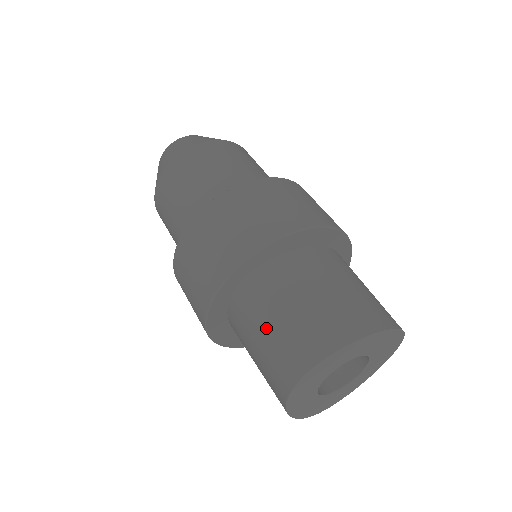
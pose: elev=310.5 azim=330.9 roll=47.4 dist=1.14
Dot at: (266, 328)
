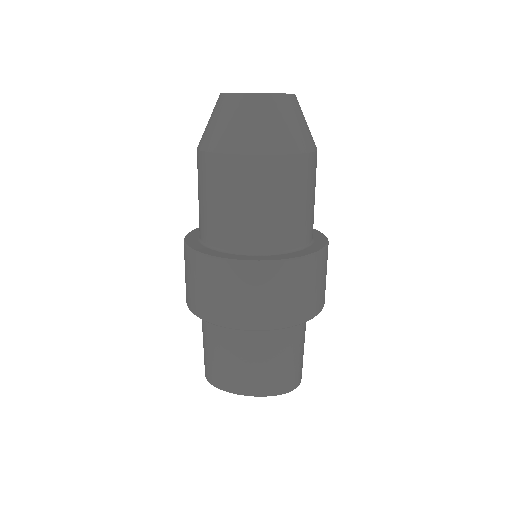
Dot at: (203, 341)
